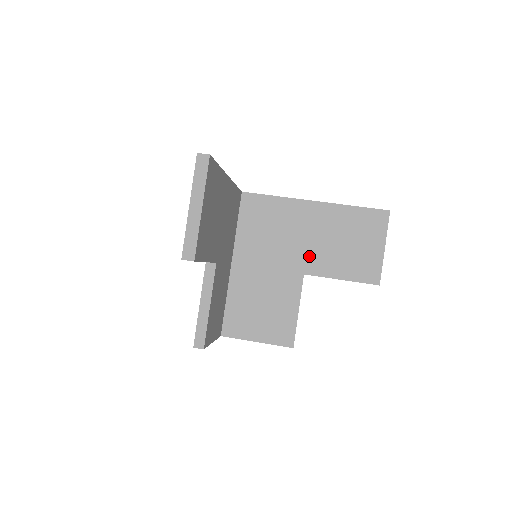
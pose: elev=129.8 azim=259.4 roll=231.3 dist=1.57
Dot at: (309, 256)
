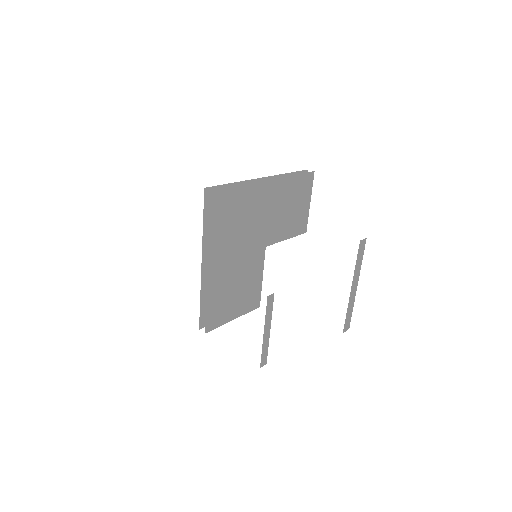
Dot at: (269, 230)
